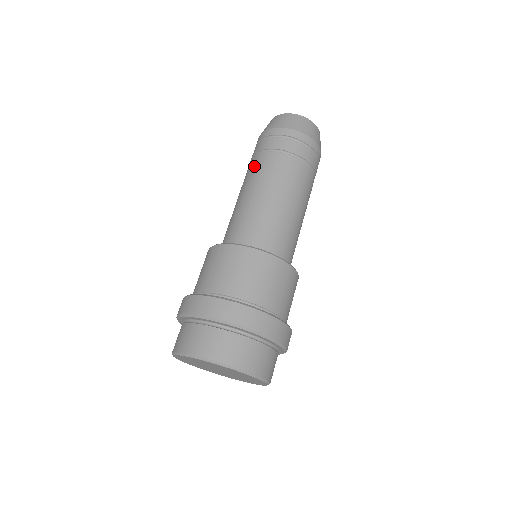
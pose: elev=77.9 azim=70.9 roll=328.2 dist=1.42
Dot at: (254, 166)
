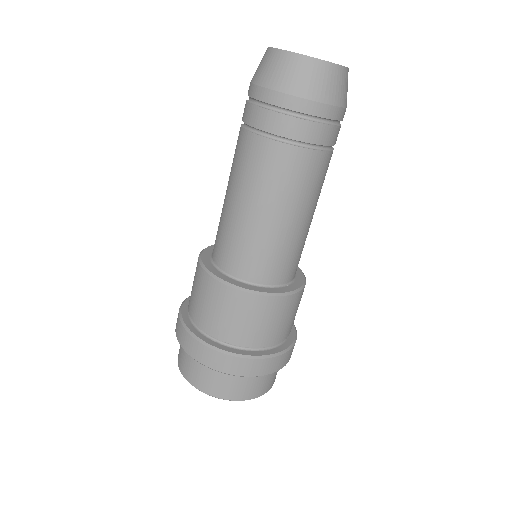
Dot at: (243, 153)
